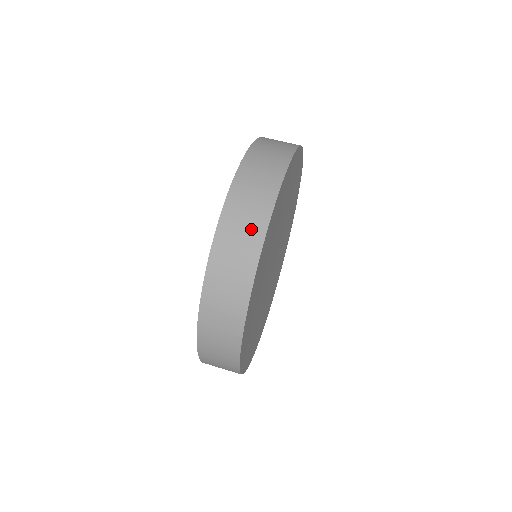
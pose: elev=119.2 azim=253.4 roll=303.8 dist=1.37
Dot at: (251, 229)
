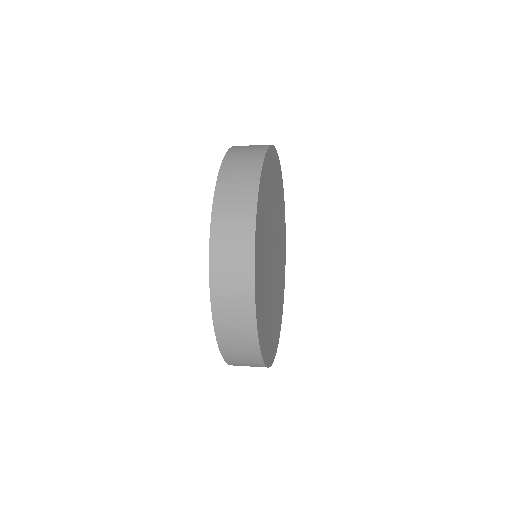
Dot at: (255, 149)
